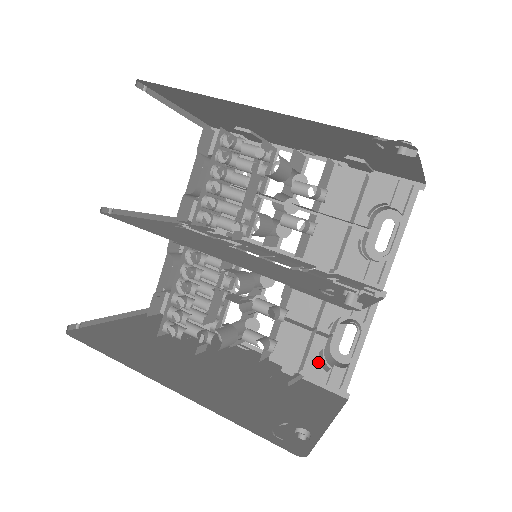
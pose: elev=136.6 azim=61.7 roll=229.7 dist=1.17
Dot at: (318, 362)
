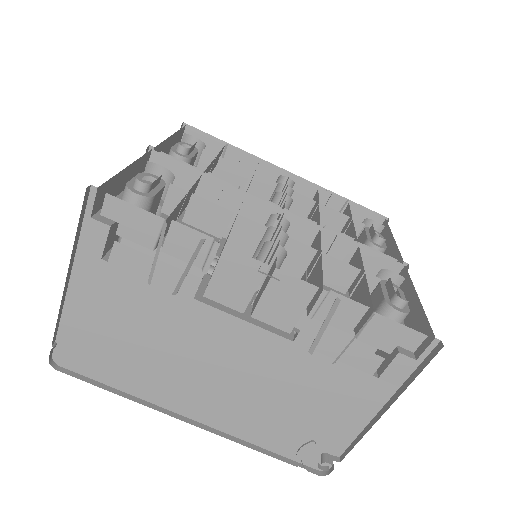
Dot at: occluded
